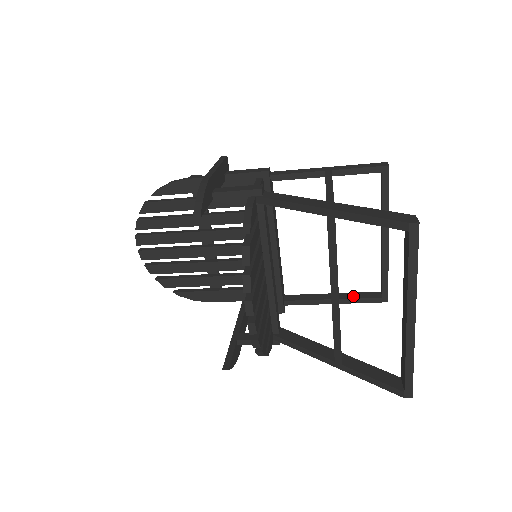
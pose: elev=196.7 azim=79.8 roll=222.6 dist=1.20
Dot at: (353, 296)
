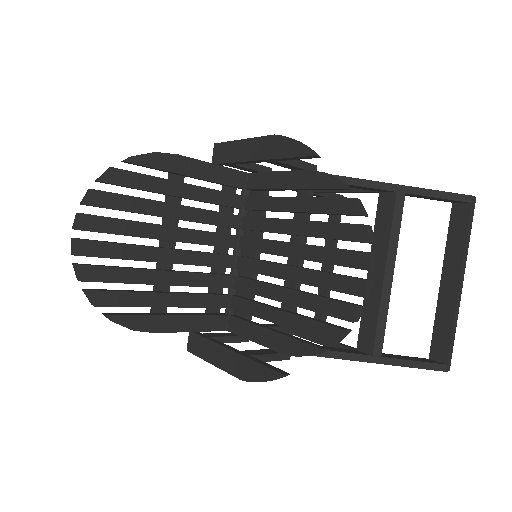
Dot at: occluded
